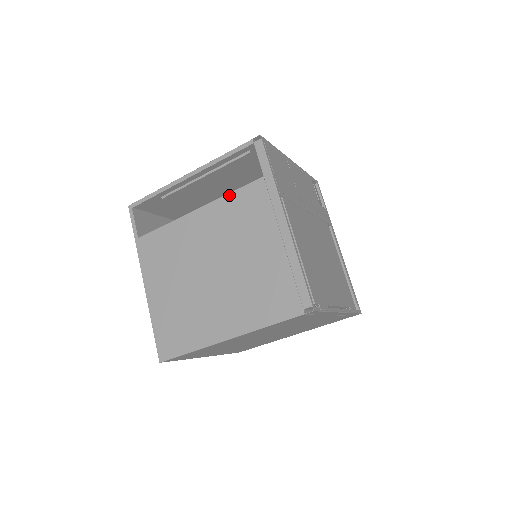
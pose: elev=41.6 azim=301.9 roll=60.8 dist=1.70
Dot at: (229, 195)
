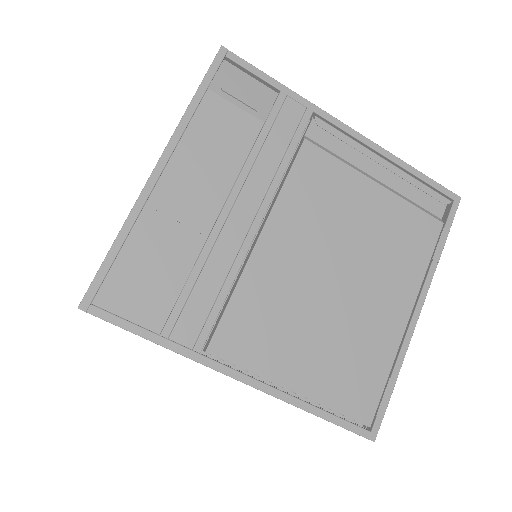
Dot at: occluded
